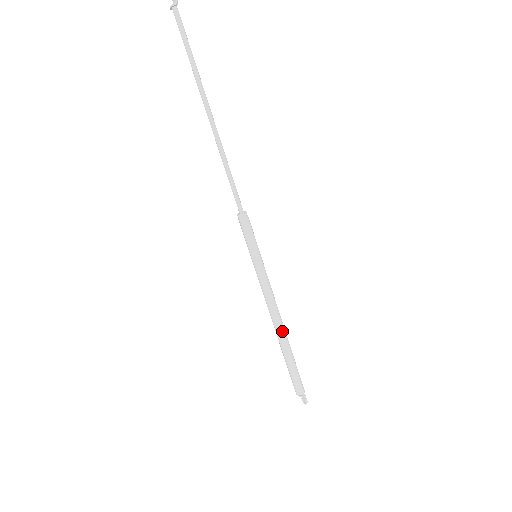
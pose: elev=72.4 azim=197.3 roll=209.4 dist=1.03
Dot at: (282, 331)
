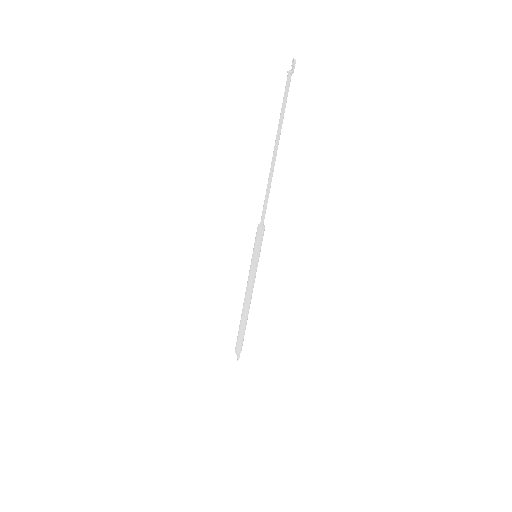
Dot at: (246, 310)
